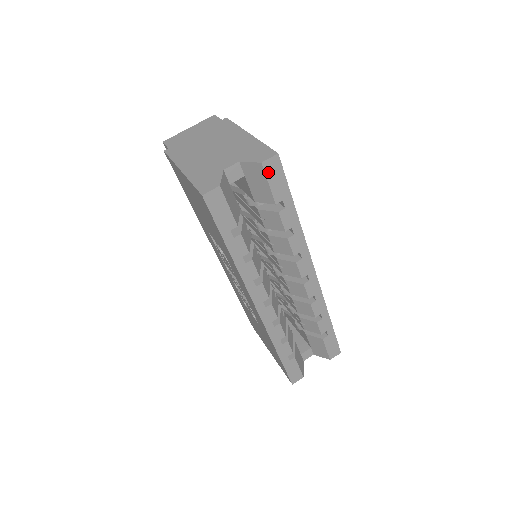
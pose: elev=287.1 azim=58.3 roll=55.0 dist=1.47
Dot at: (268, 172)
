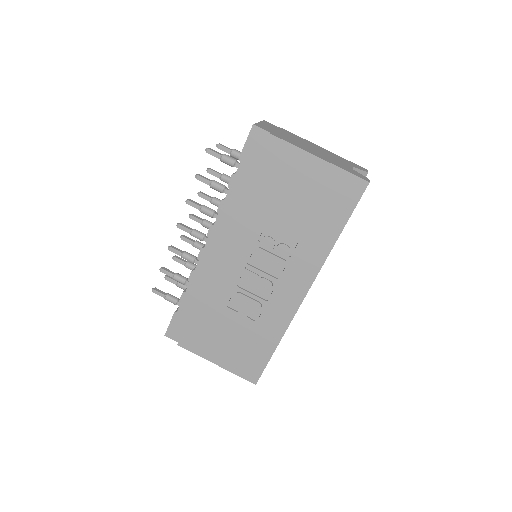
Dot at: occluded
